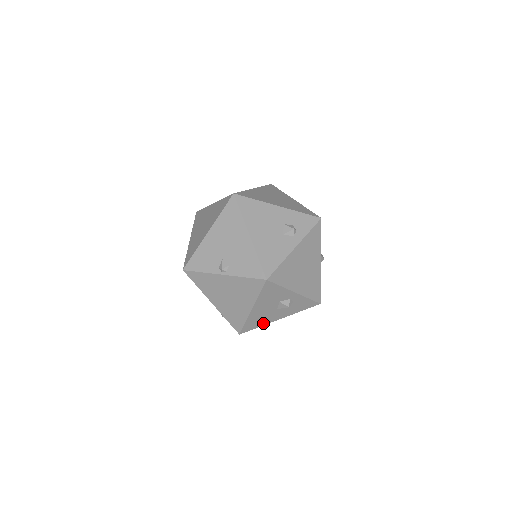
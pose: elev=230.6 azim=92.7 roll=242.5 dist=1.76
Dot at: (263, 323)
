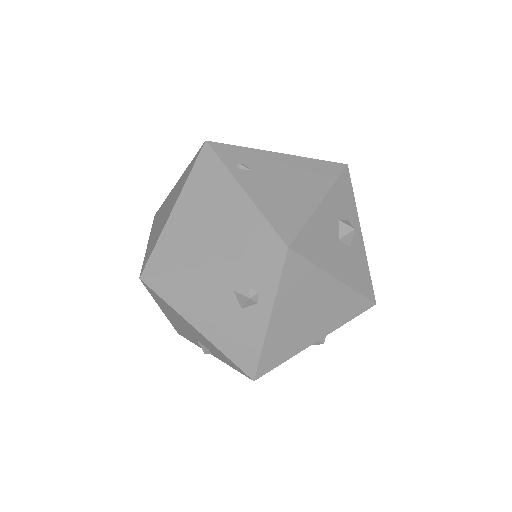
Dot at: occluded
